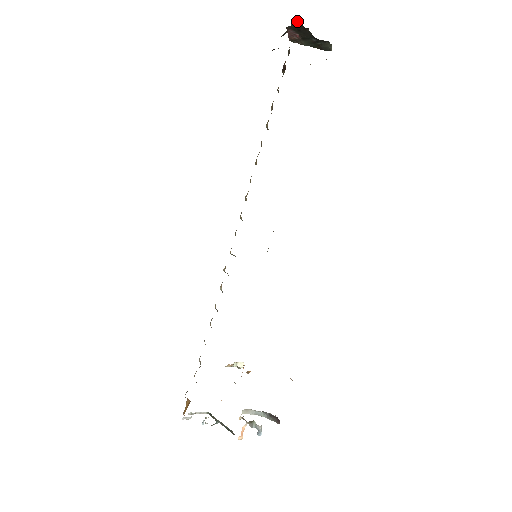
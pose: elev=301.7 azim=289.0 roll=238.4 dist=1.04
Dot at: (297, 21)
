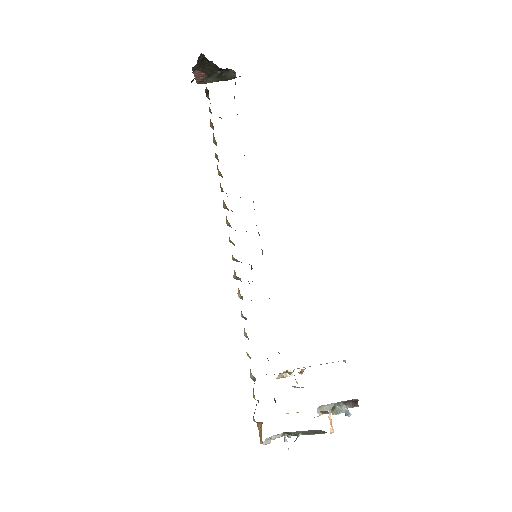
Dot at: (201, 56)
